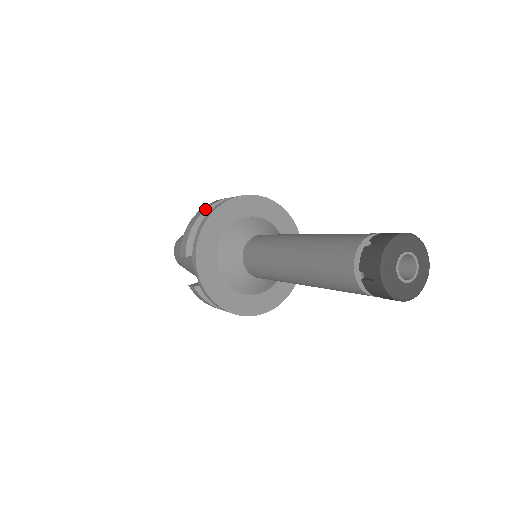
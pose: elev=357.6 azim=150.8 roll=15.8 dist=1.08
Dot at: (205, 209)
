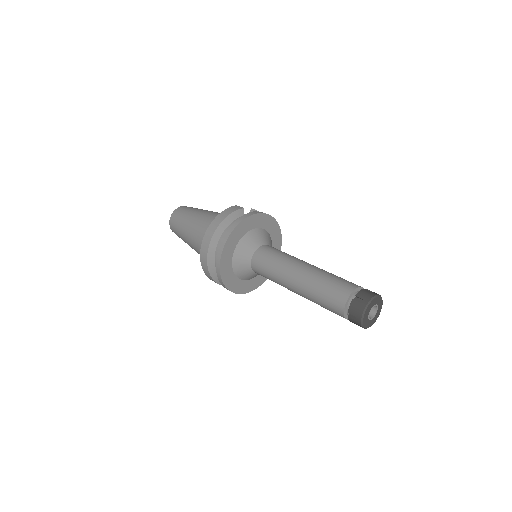
Dot at: (207, 263)
